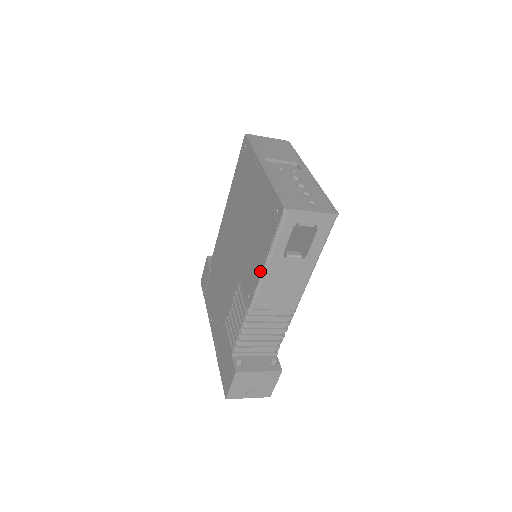
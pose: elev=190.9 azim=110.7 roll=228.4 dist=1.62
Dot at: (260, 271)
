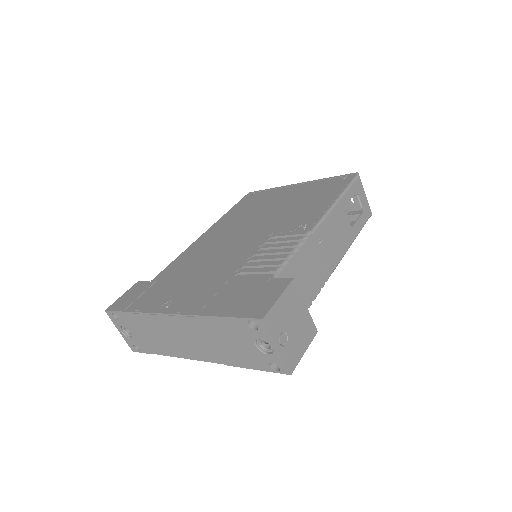
Dot at: (328, 205)
